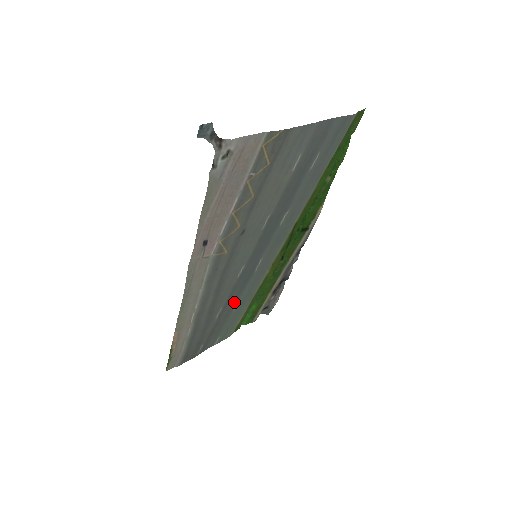
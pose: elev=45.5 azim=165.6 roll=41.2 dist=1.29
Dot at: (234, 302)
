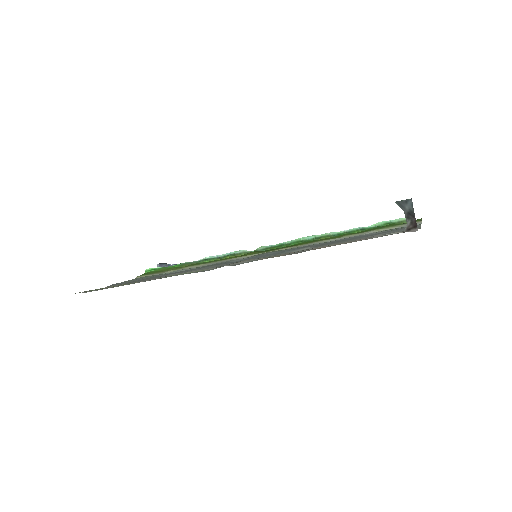
Dot at: occluded
